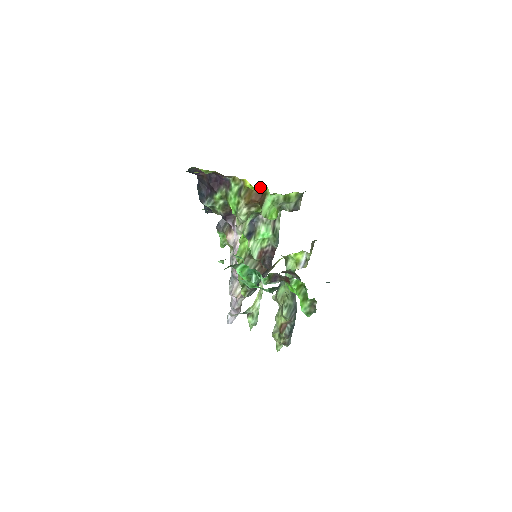
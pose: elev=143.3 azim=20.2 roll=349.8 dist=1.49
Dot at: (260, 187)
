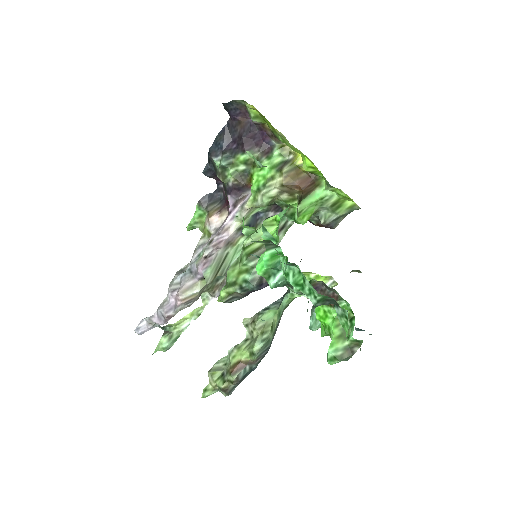
Dot at: (316, 173)
